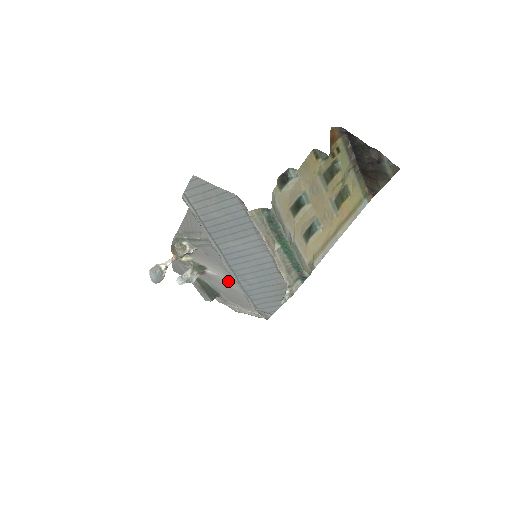
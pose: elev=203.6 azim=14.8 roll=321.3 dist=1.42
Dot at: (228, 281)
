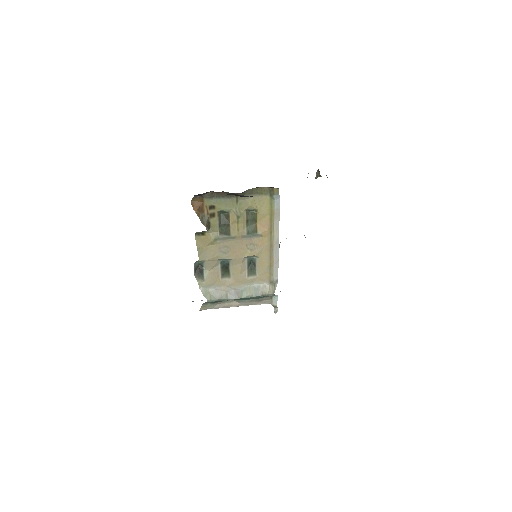
Dot at: occluded
